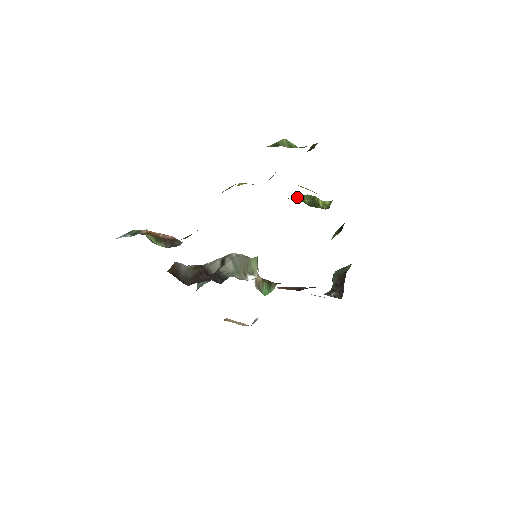
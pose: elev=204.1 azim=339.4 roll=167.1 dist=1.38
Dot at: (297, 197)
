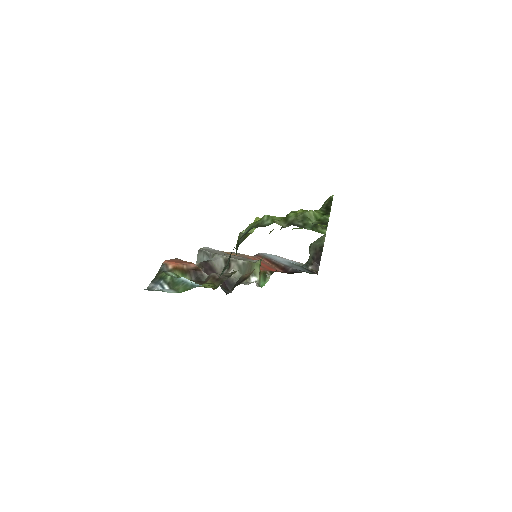
Dot at: occluded
